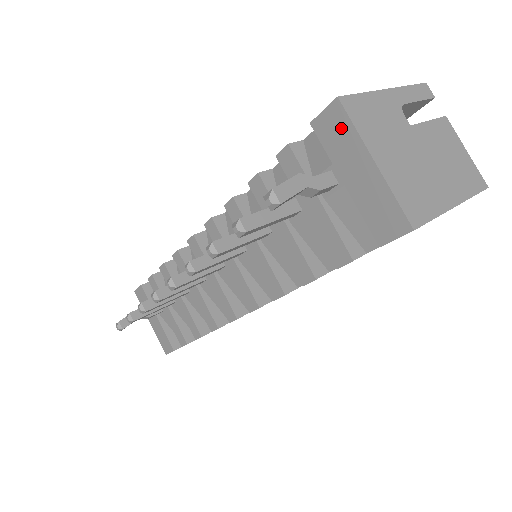
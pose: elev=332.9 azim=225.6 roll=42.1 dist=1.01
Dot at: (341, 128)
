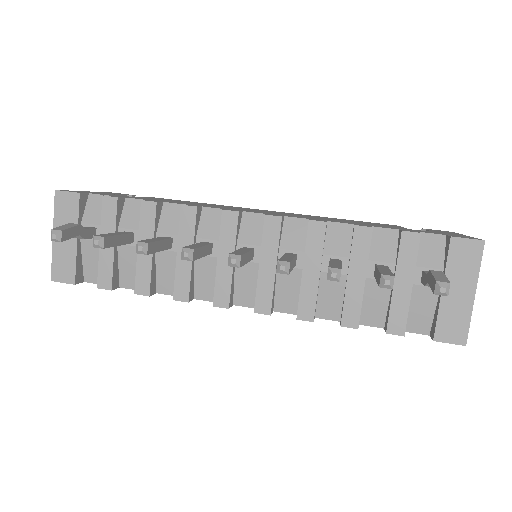
Dot at: (471, 258)
